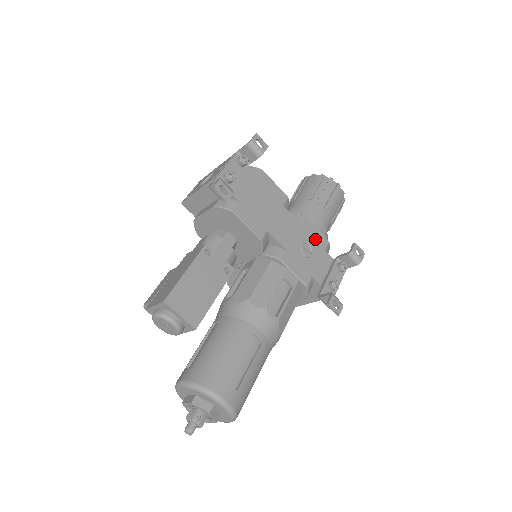
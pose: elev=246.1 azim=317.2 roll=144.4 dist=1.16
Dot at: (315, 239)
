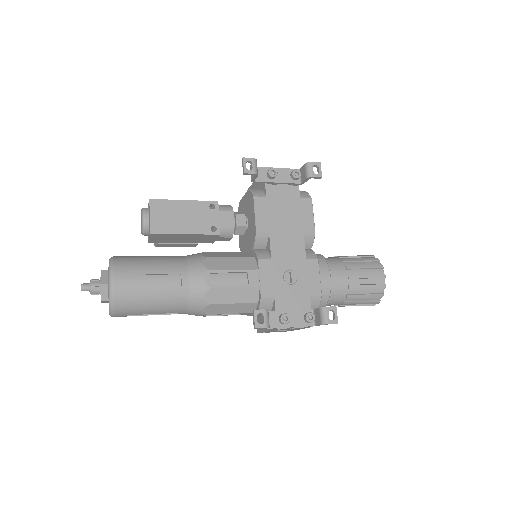
Dot at: (309, 279)
